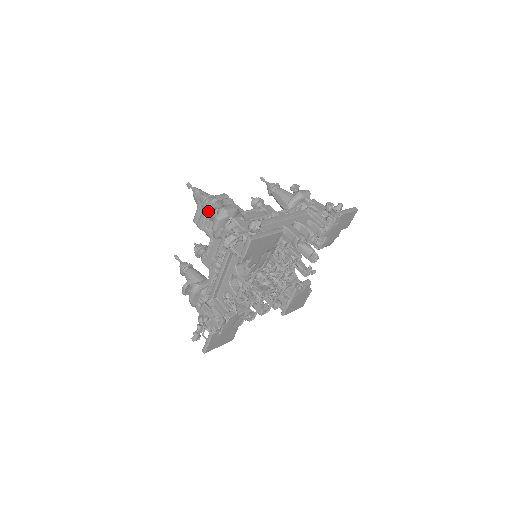
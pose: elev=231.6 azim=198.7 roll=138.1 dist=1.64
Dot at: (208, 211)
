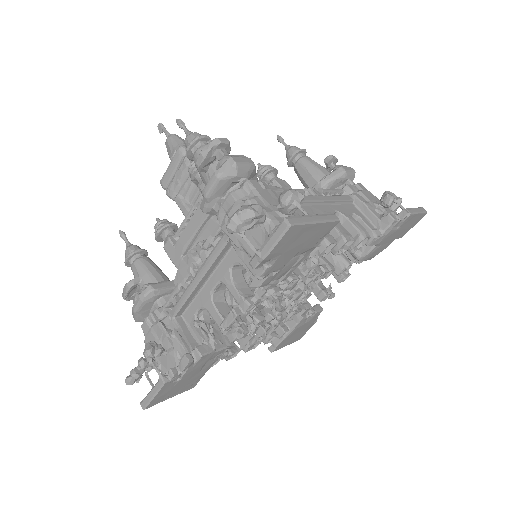
Dot at: (200, 160)
